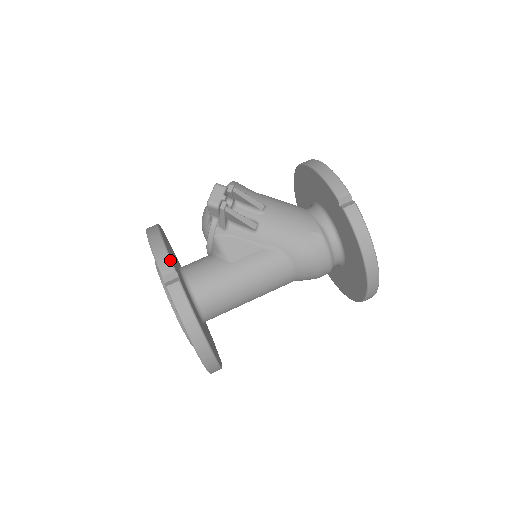
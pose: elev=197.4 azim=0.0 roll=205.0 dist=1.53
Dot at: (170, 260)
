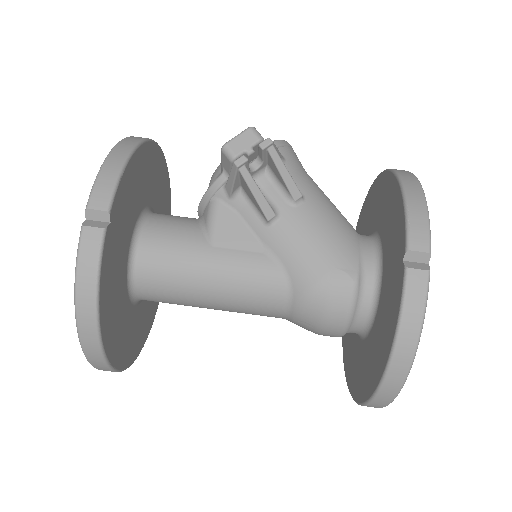
Dot at: (113, 192)
